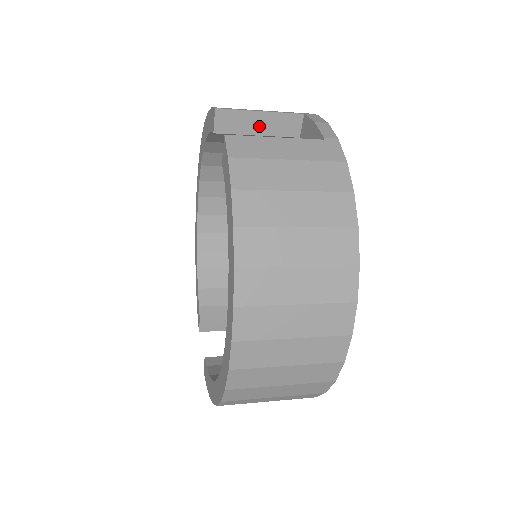
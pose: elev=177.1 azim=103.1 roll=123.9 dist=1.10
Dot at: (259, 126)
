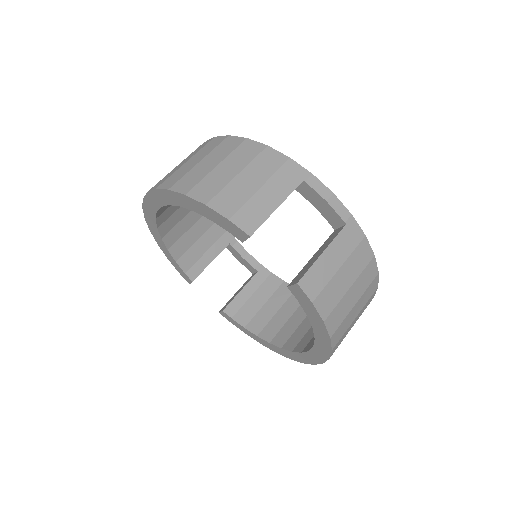
Dot at: occluded
